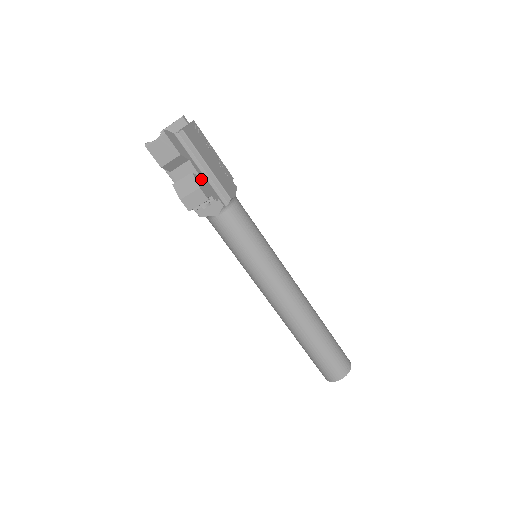
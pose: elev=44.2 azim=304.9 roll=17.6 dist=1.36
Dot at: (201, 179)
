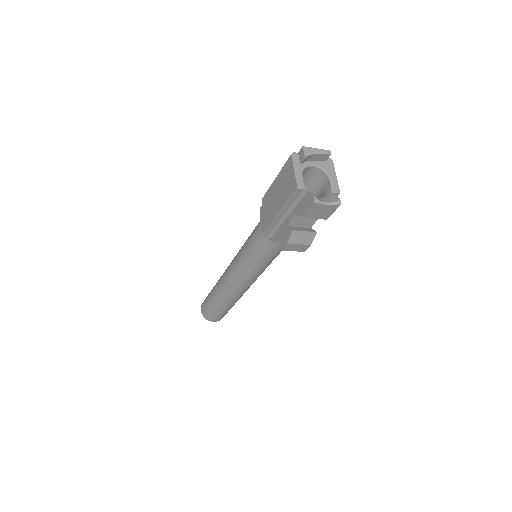
Dot at: occluded
